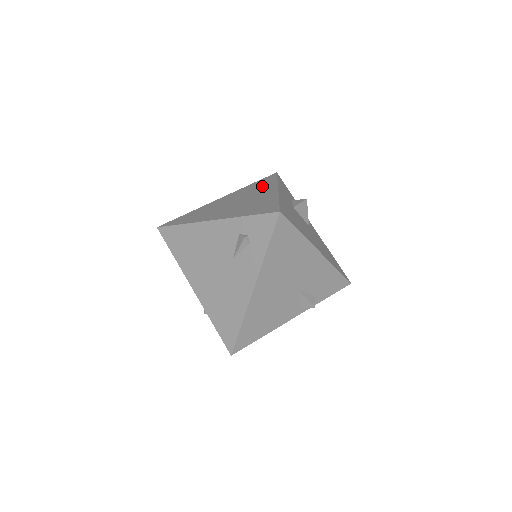
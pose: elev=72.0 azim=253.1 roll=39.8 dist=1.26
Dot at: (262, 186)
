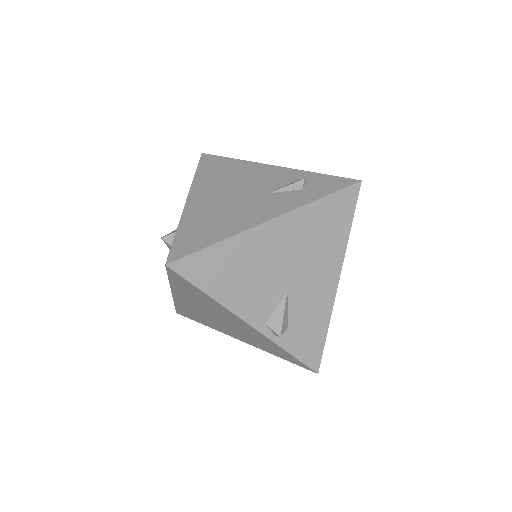
Dot at: occluded
